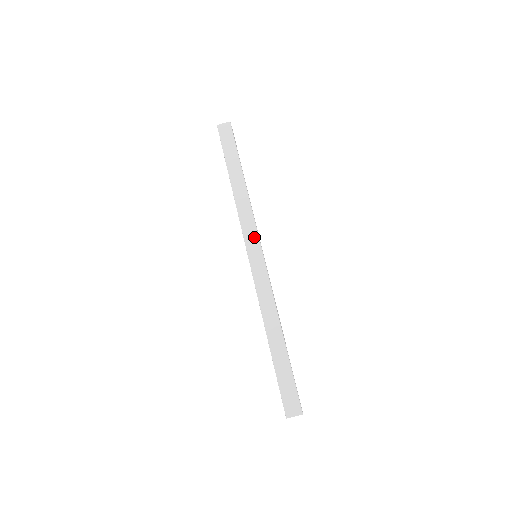
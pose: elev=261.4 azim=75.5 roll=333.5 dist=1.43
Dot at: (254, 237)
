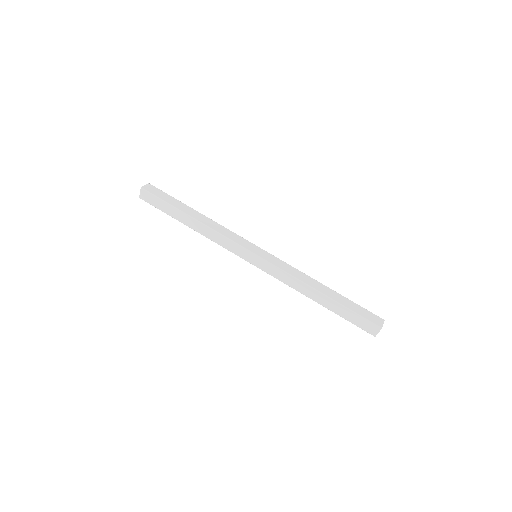
Dot at: (241, 250)
